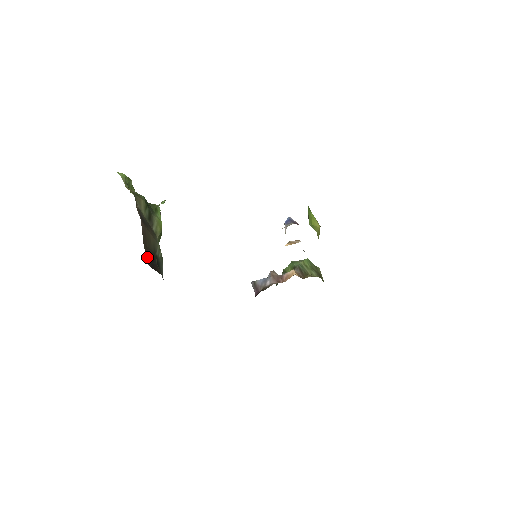
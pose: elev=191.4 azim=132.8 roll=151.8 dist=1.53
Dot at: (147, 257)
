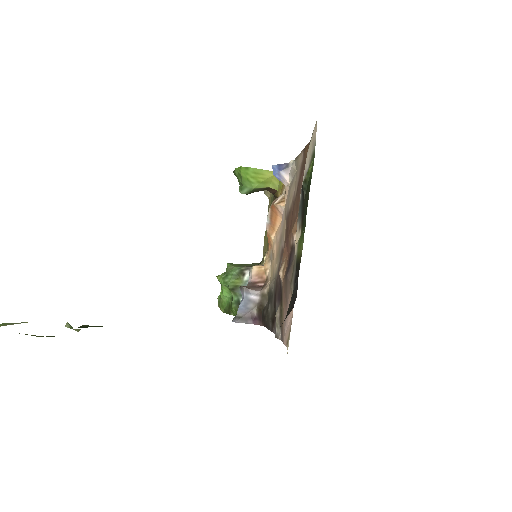
Dot at: occluded
